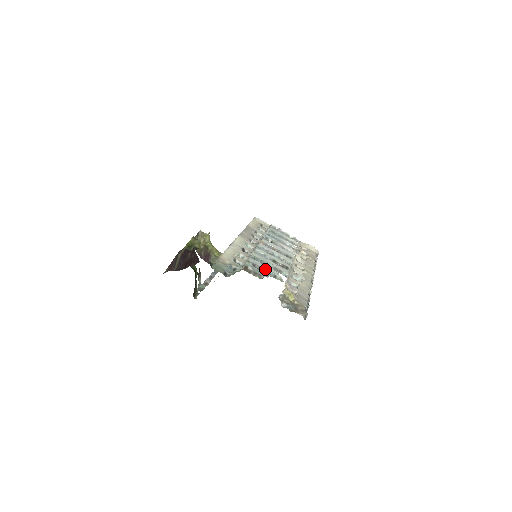
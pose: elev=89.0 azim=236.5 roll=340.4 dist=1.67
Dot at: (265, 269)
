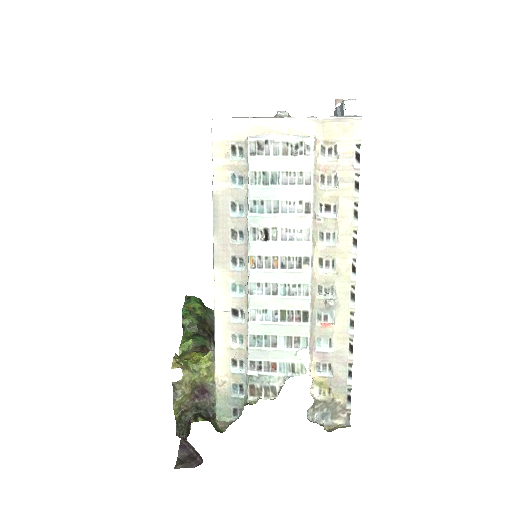
Dot at: (276, 362)
